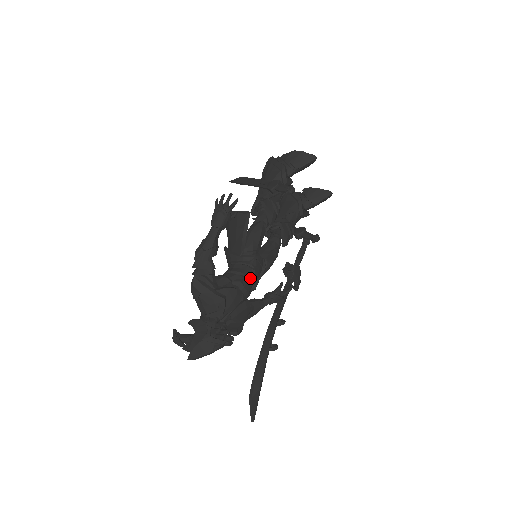
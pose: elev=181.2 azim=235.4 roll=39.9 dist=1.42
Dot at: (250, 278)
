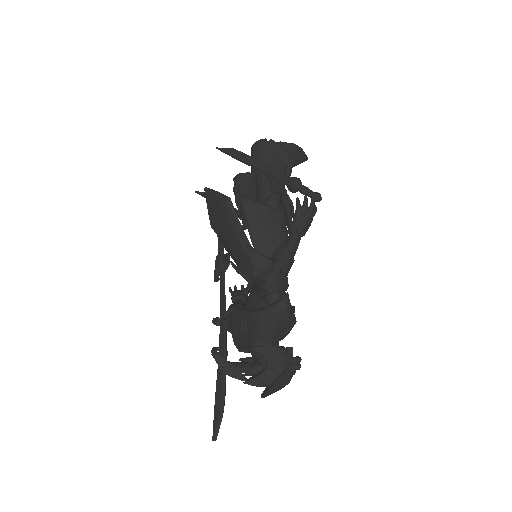
Dot at: occluded
